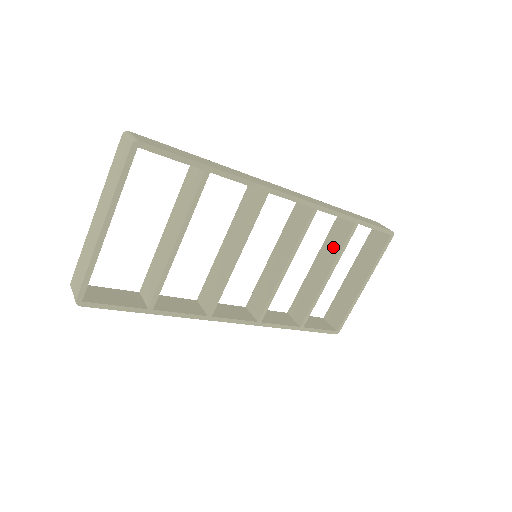
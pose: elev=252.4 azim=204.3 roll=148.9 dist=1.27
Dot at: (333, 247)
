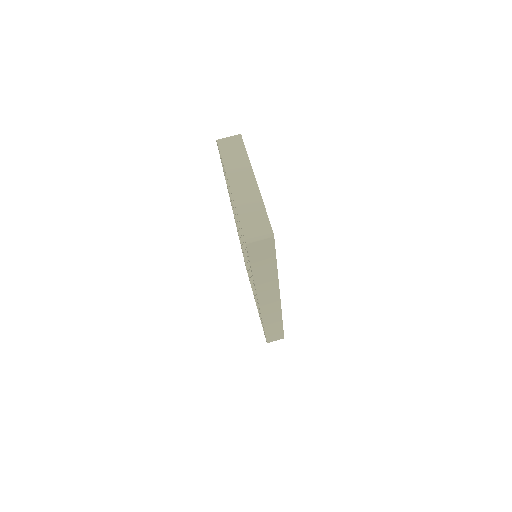
Dot at: occluded
